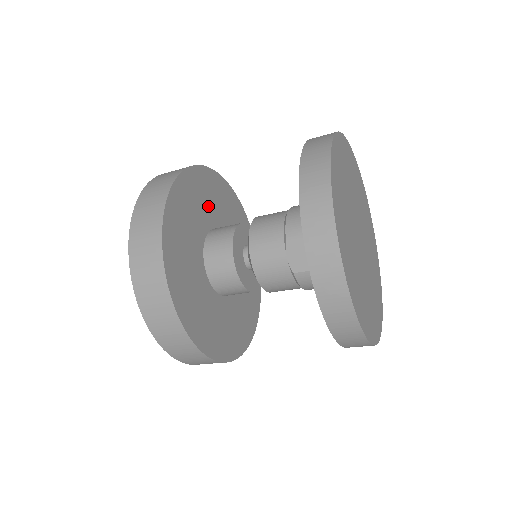
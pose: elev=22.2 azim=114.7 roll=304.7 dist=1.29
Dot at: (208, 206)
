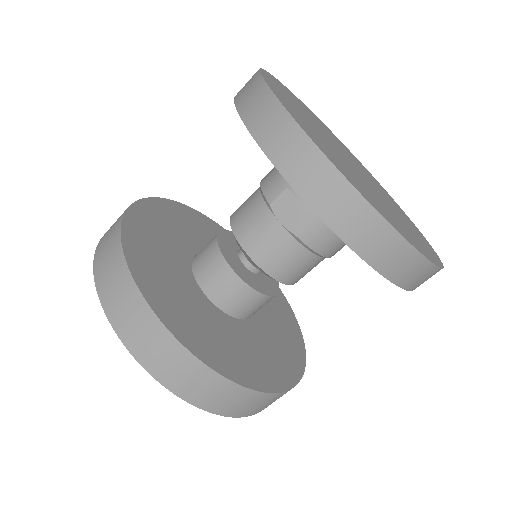
Dot at: (185, 233)
